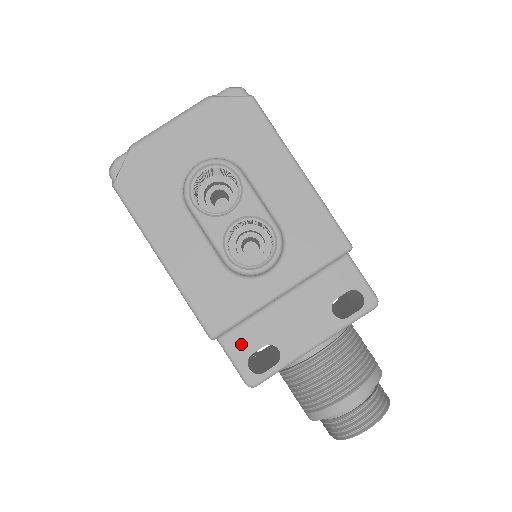
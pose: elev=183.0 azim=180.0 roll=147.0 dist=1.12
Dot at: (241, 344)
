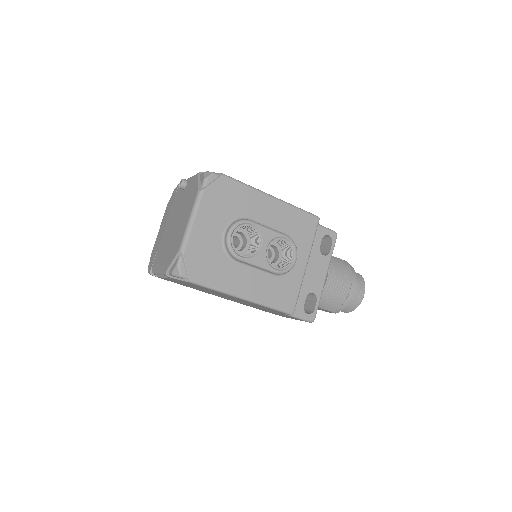
Dot at: (296, 306)
